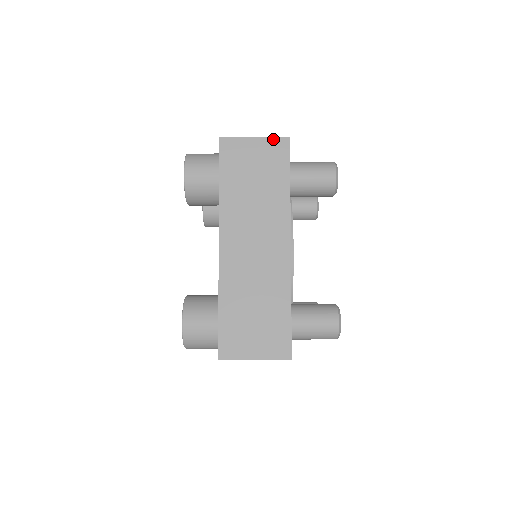
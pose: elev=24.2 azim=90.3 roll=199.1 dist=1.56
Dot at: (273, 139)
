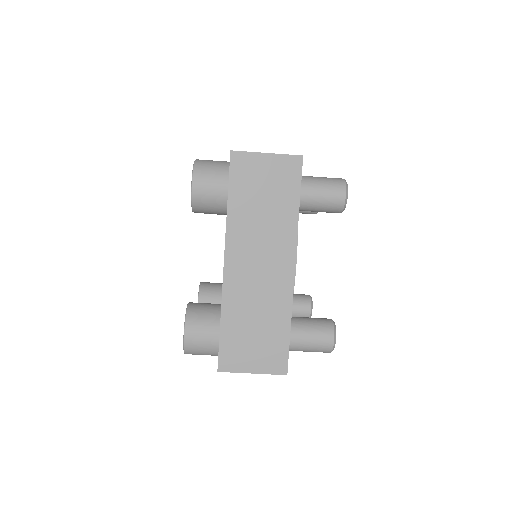
Dot at: (286, 156)
